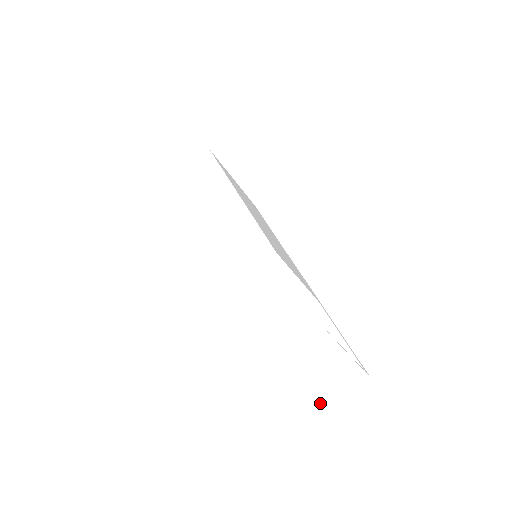
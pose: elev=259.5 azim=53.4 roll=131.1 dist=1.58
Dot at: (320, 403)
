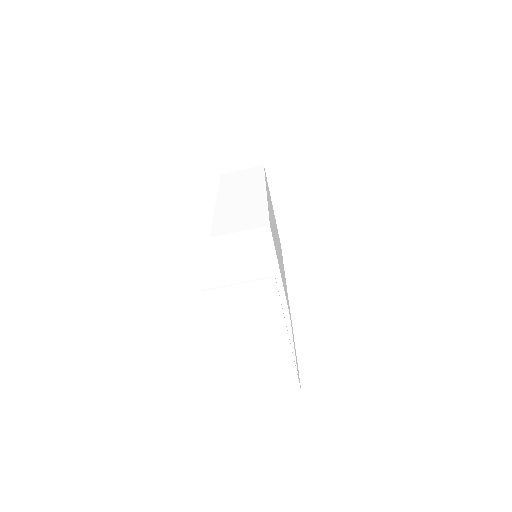
Dot at: (240, 389)
